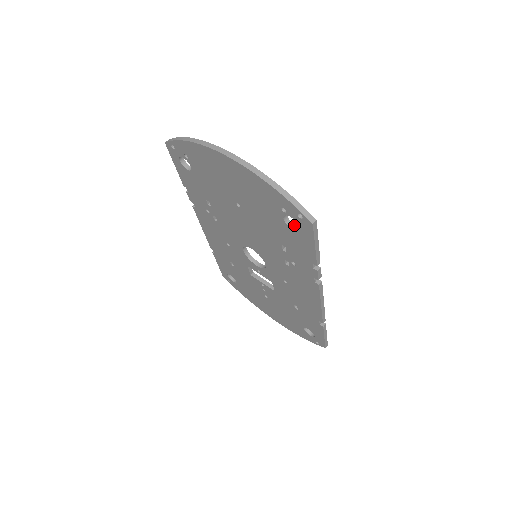
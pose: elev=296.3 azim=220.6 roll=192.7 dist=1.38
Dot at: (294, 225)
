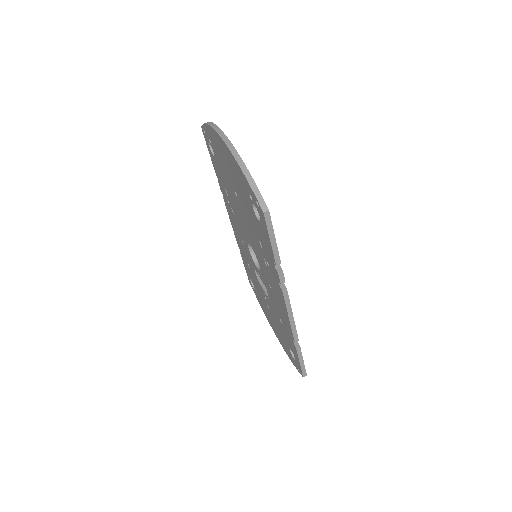
Dot at: occluded
